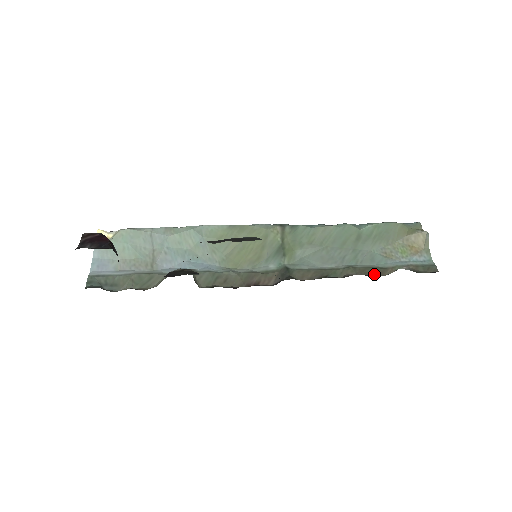
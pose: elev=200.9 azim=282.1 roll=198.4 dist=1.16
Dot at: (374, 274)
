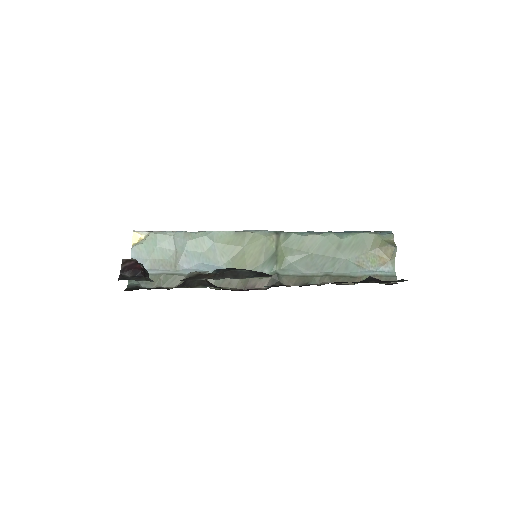
Dot at: (345, 283)
